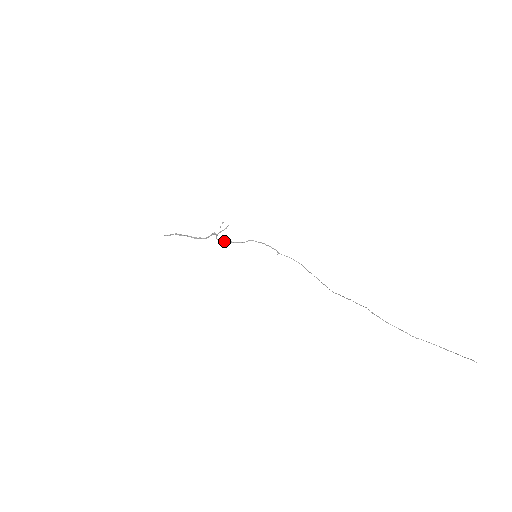
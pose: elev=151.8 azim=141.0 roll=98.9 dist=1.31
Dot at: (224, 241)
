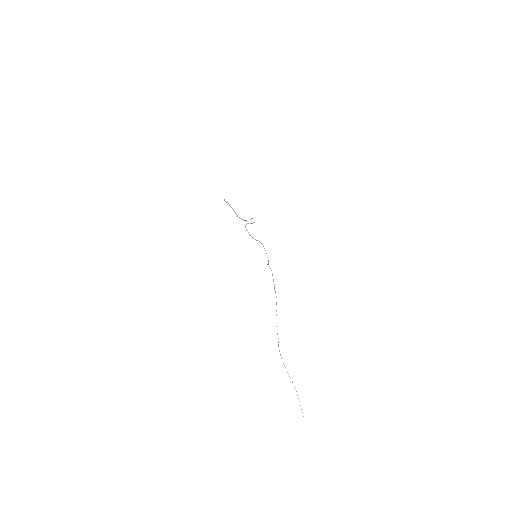
Dot at: occluded
